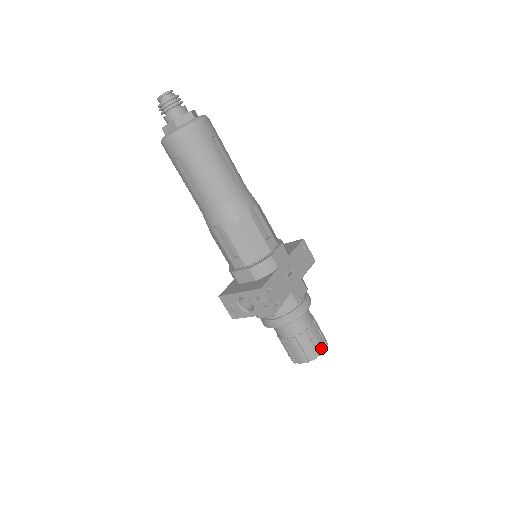
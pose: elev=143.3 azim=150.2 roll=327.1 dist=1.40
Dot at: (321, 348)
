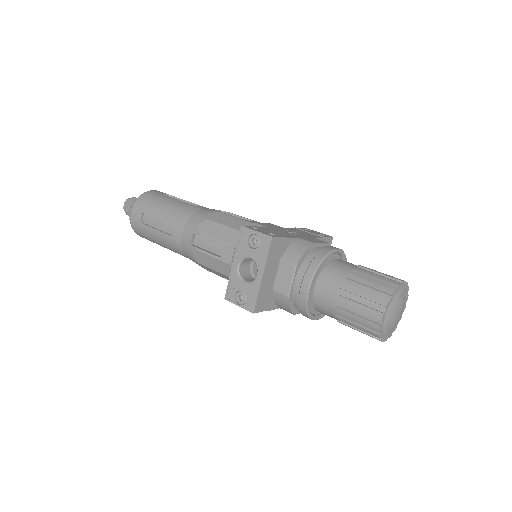
Dot at: (395, 282)
